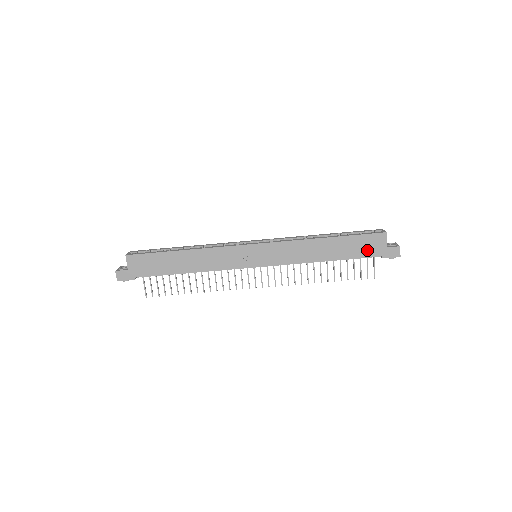
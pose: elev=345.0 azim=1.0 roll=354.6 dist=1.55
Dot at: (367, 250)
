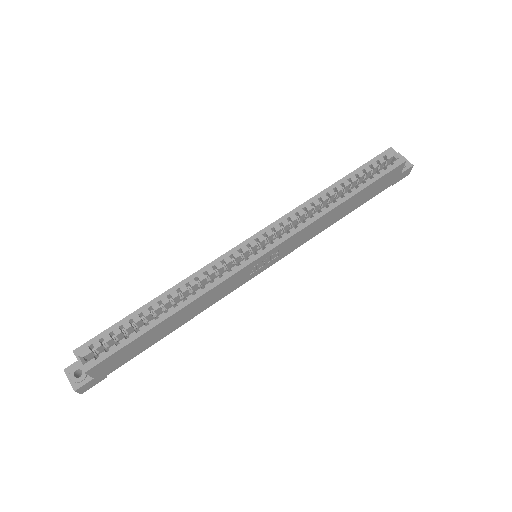
Dot at: (382, 187)
